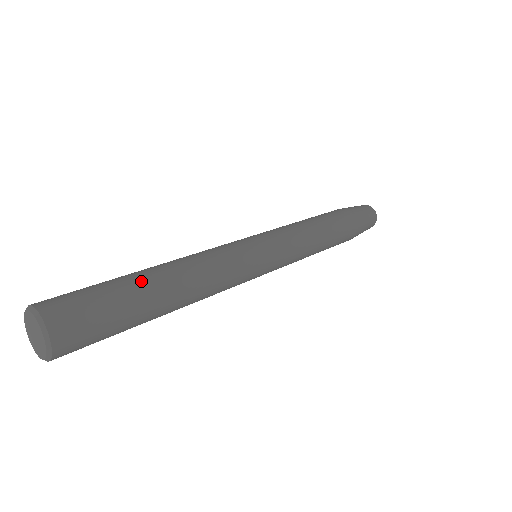
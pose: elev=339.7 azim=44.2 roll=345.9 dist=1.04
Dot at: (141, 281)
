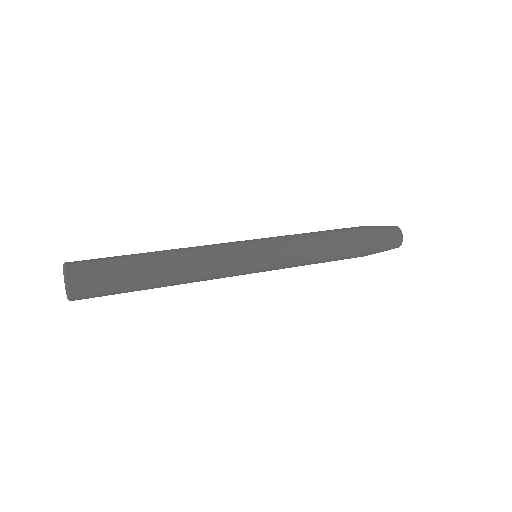
Dot at: (141, 255)
